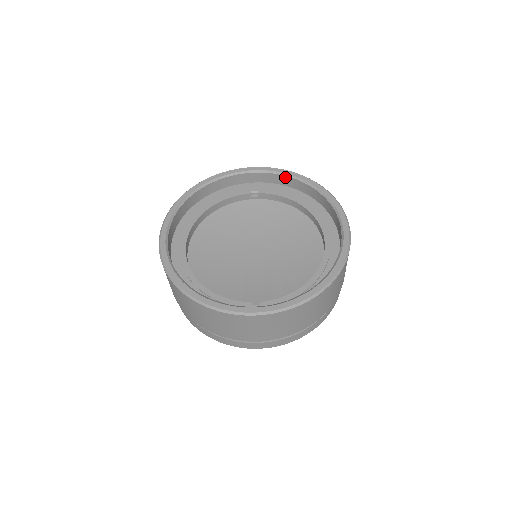
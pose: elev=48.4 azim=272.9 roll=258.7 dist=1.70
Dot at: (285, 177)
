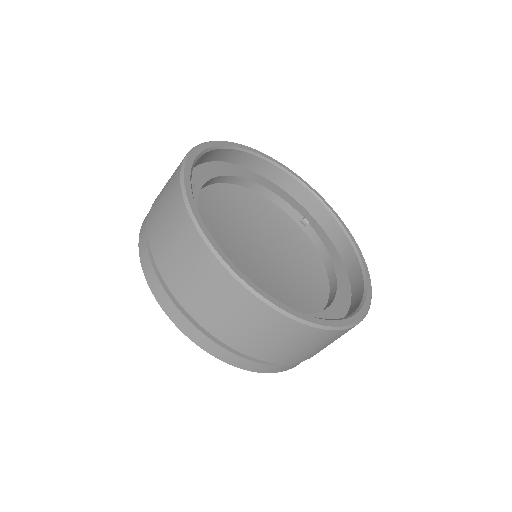
Dot at: (344, 236)
